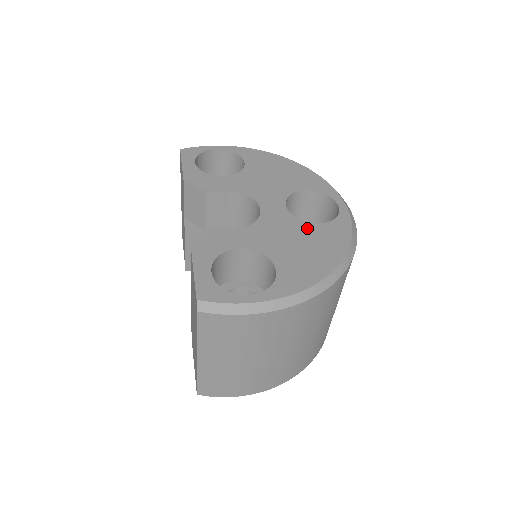
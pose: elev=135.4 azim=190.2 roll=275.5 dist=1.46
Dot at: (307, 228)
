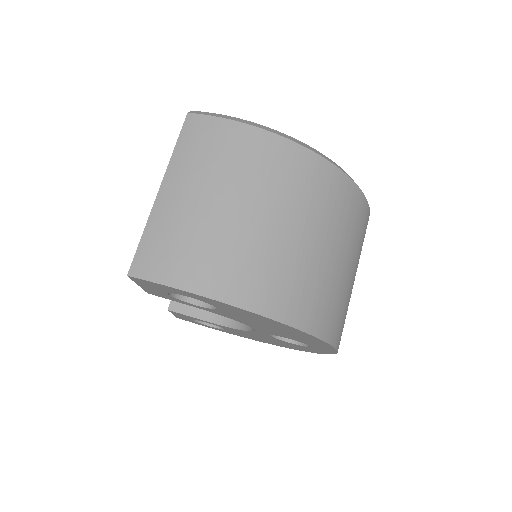
Dot at: occluded
